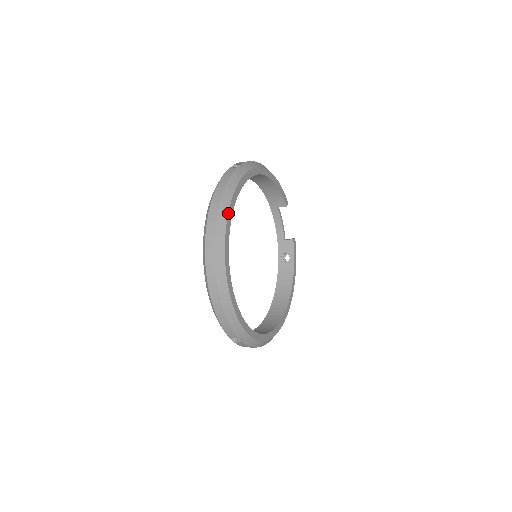
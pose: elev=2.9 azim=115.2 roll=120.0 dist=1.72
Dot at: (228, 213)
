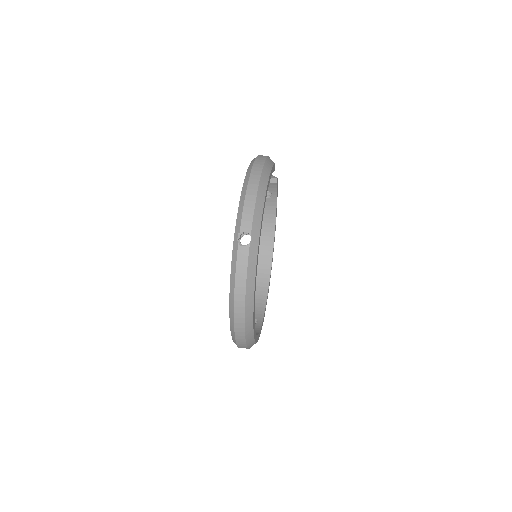
Dot at: (253, 310)
